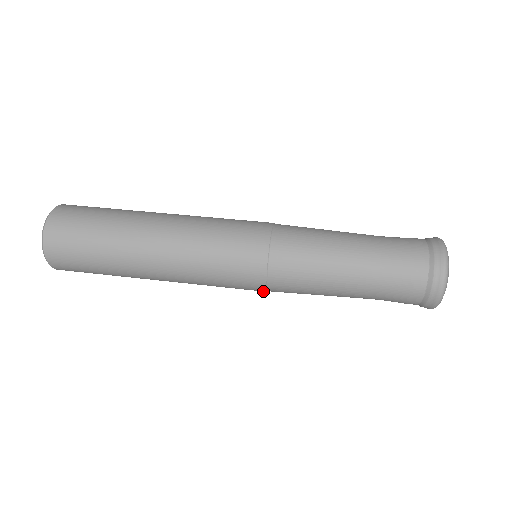
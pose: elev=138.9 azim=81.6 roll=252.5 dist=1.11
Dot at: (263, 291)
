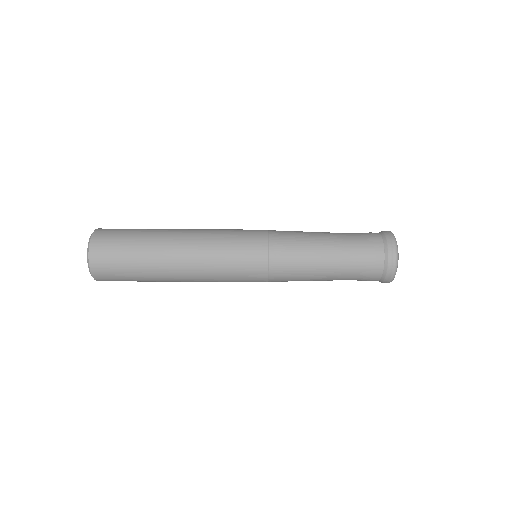
Dot at: occluded
